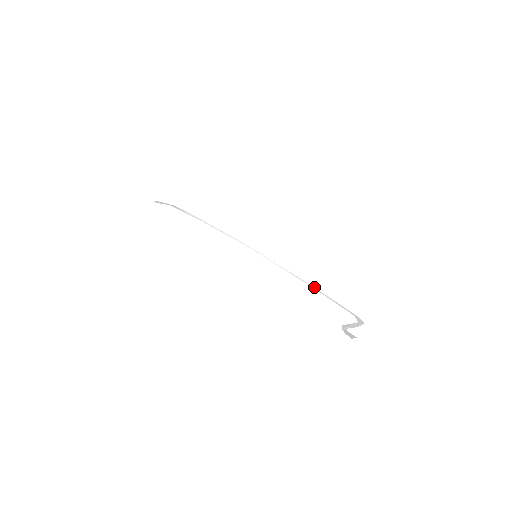
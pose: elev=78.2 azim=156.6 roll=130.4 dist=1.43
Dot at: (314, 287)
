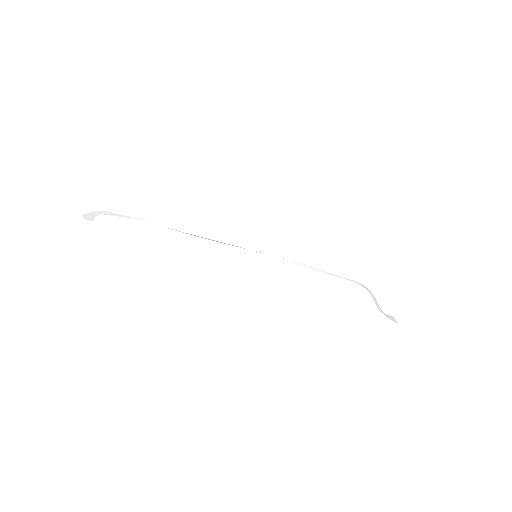
Dot at: (318, 269)
